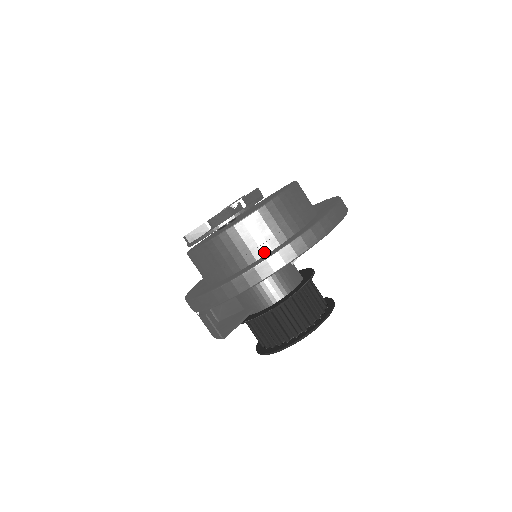
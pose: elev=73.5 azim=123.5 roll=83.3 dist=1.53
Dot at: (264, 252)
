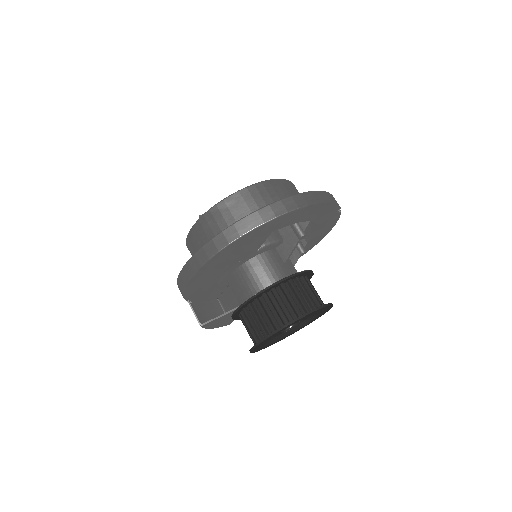
Dot at: occluded
